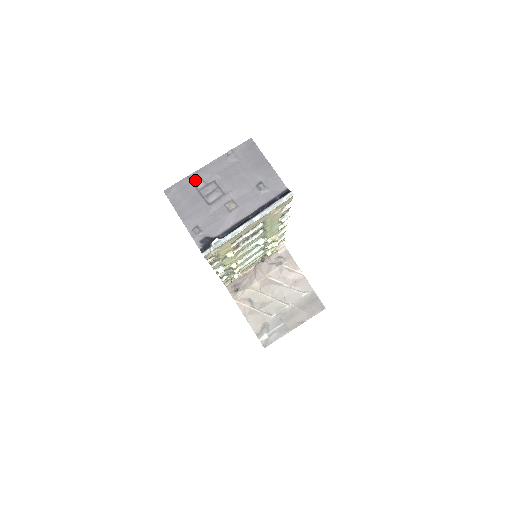
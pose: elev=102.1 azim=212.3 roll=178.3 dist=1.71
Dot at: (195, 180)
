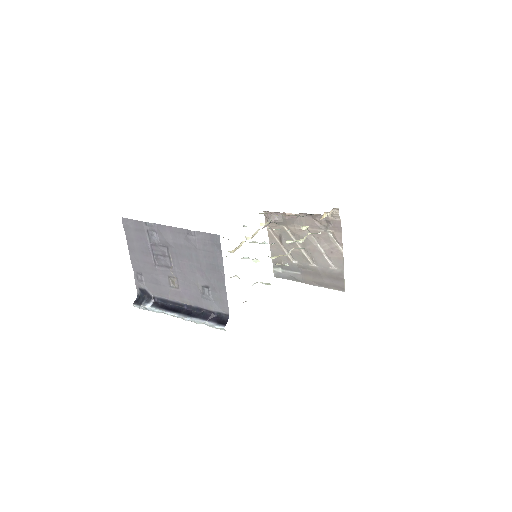
Dot at: (151, 231)
